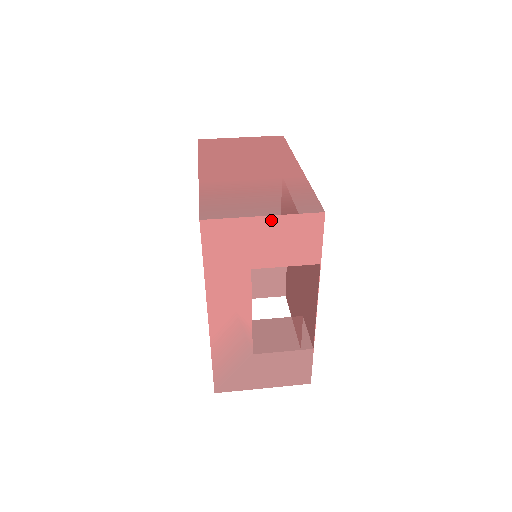
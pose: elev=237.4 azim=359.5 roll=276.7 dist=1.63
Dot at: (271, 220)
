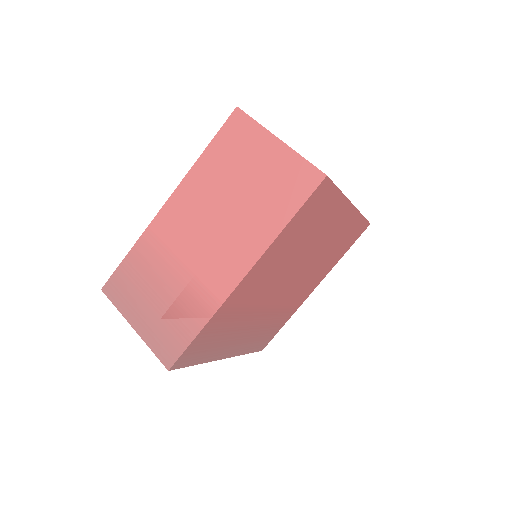
Dot at: (140, 333)
